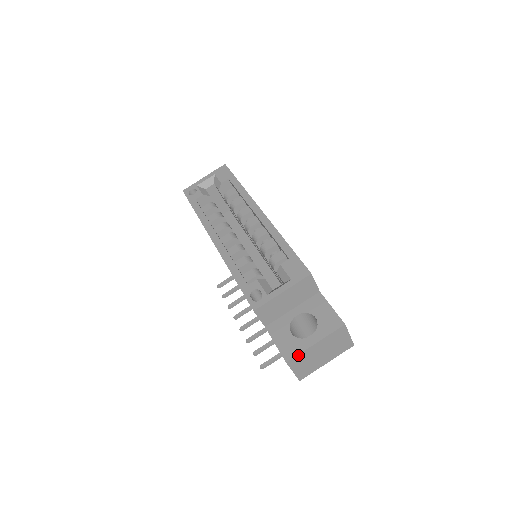
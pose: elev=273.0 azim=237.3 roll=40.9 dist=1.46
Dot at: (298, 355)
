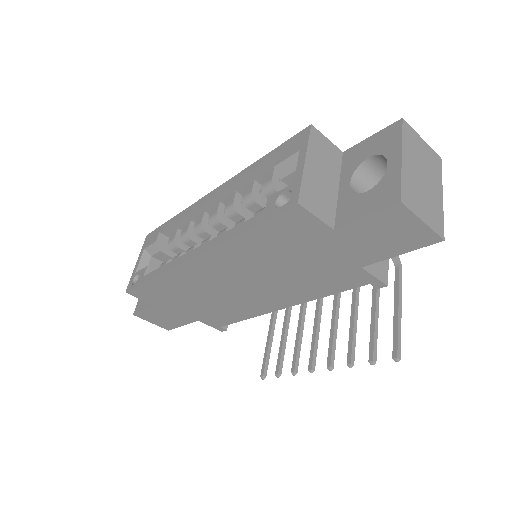
Dot at: (401, 184)
